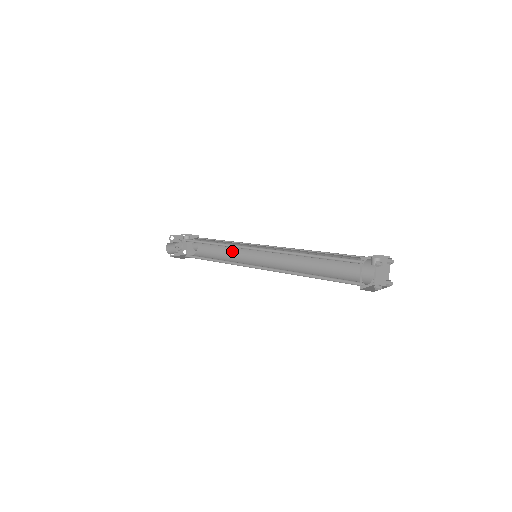
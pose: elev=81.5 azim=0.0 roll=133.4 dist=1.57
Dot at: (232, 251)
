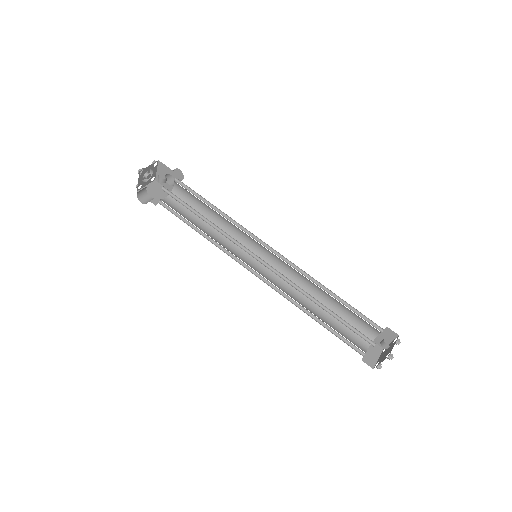
Dot at: (222, 221)
